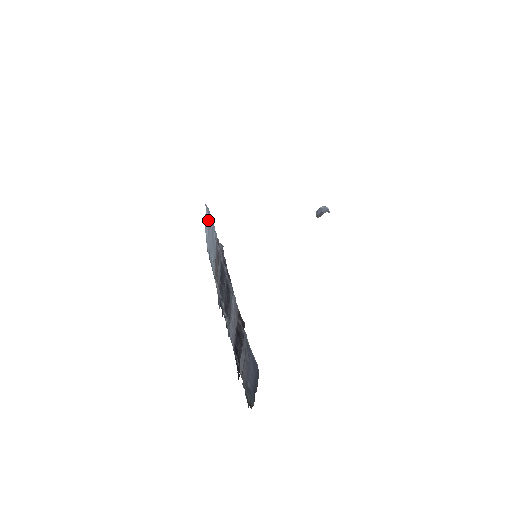
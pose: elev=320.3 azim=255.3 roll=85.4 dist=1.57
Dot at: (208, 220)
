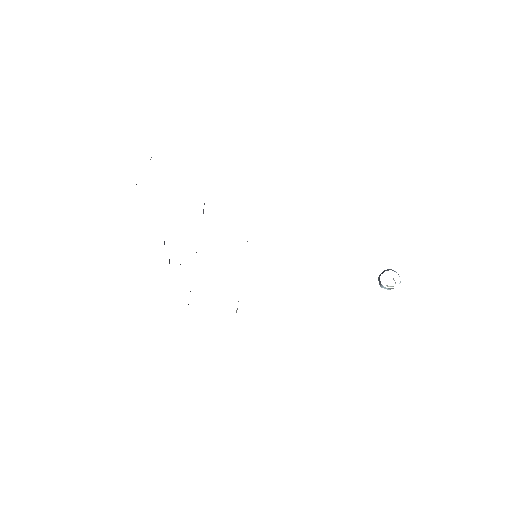
Dot at: occluded
